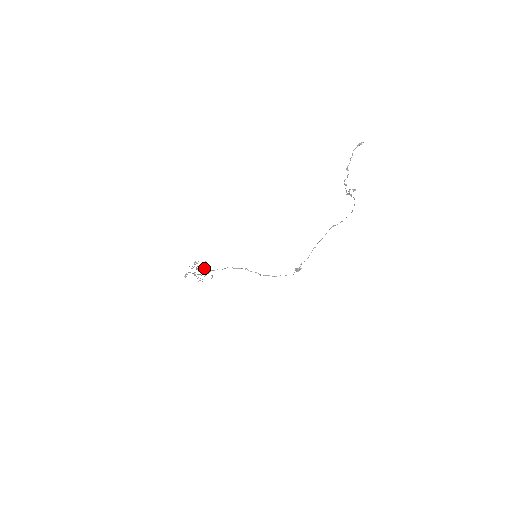
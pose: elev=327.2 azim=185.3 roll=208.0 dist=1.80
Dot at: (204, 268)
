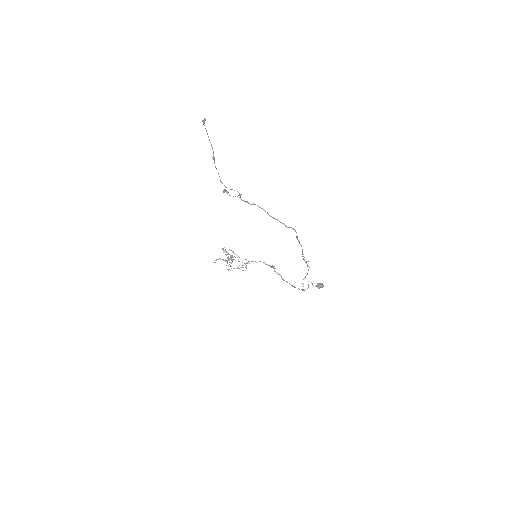
Dot at: (235, 257)
